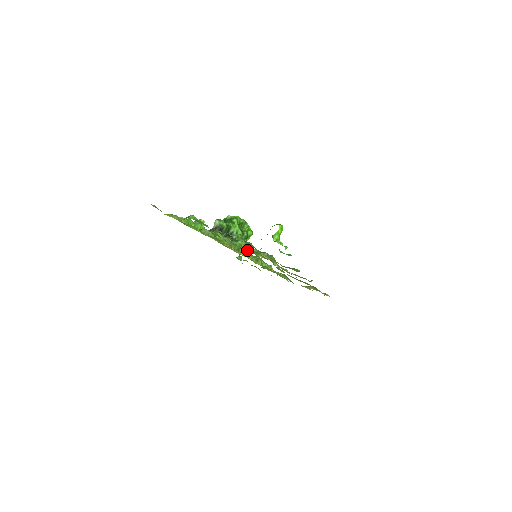
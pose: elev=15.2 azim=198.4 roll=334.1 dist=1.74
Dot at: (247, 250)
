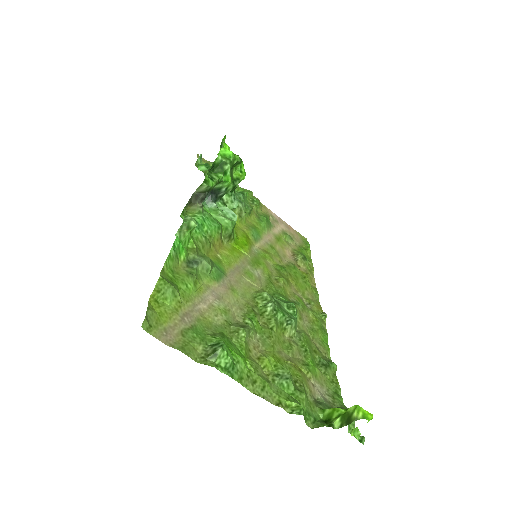
Dot at: (233, 209)
